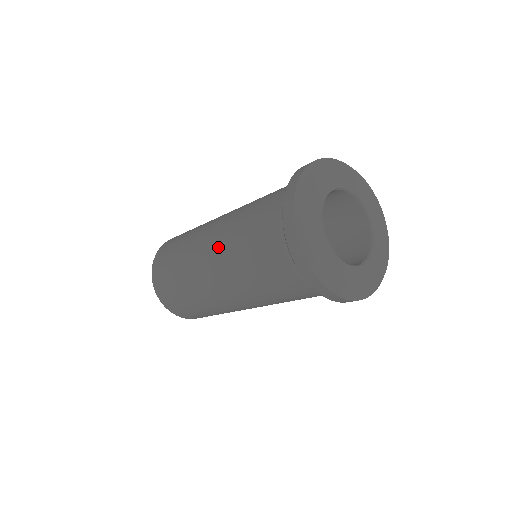
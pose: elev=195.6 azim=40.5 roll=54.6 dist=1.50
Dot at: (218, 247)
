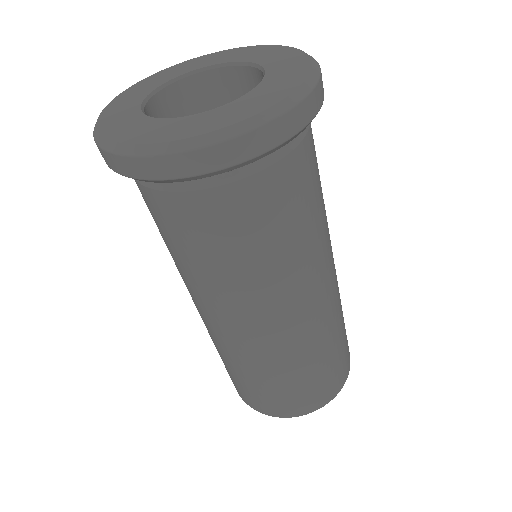
Dot at: occluded
